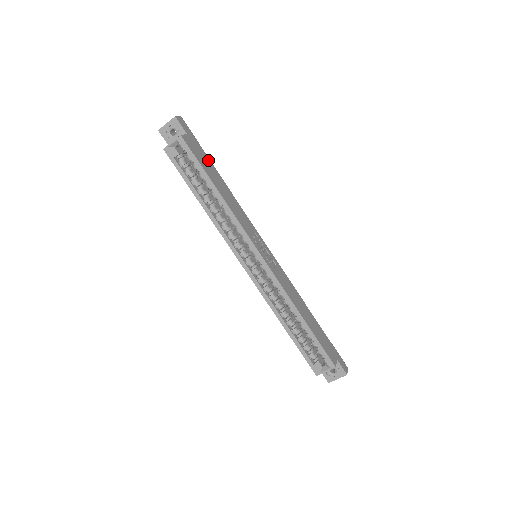
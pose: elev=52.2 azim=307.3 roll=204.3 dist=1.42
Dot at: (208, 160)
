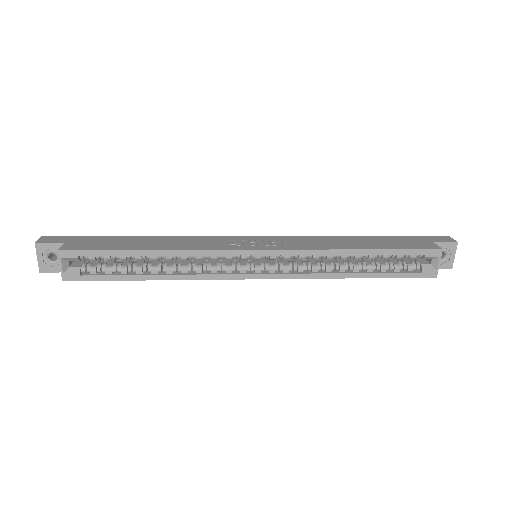
Dot at: (111, 238)
